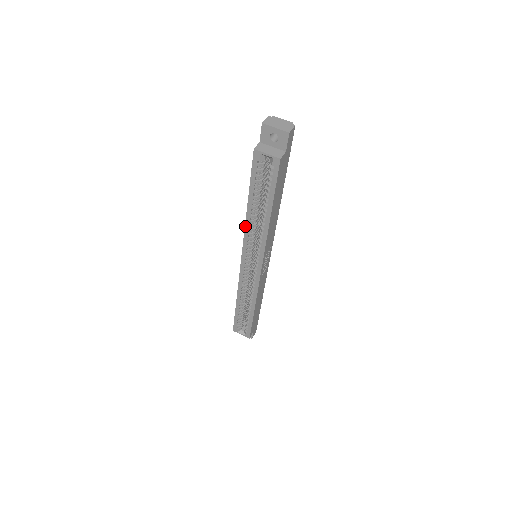
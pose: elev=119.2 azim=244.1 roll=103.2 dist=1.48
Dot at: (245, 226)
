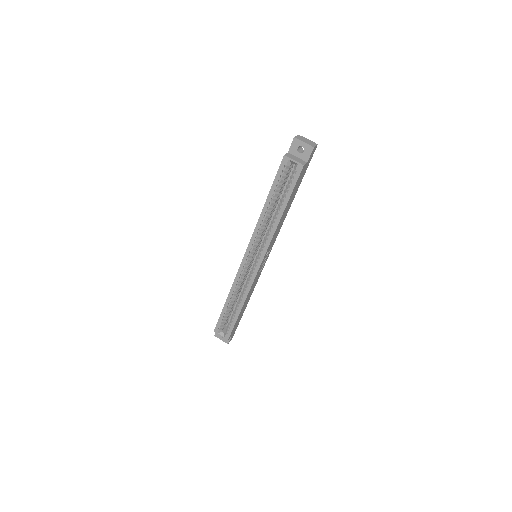
Dot at: (257, 223)
